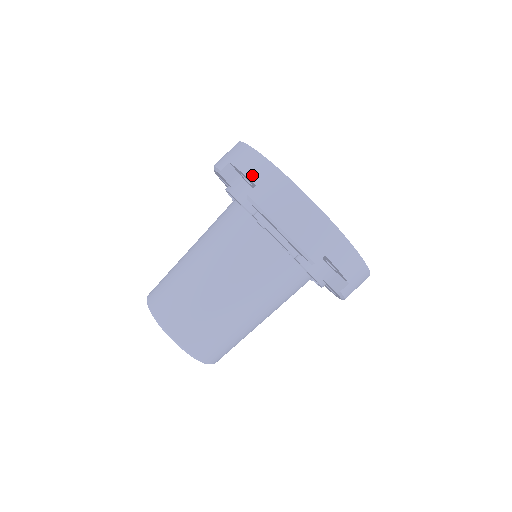
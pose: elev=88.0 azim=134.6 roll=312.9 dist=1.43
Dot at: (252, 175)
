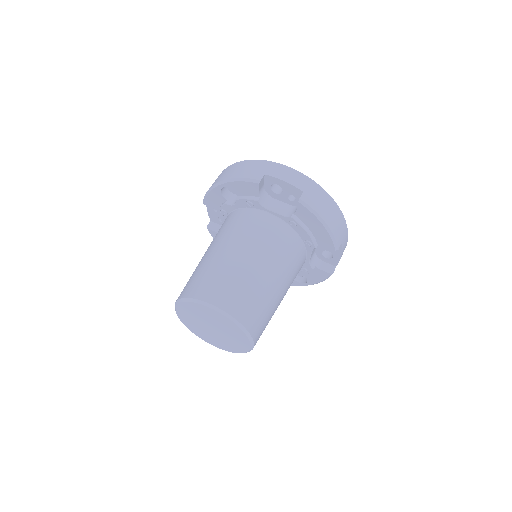
Dot at: (297, 184)
